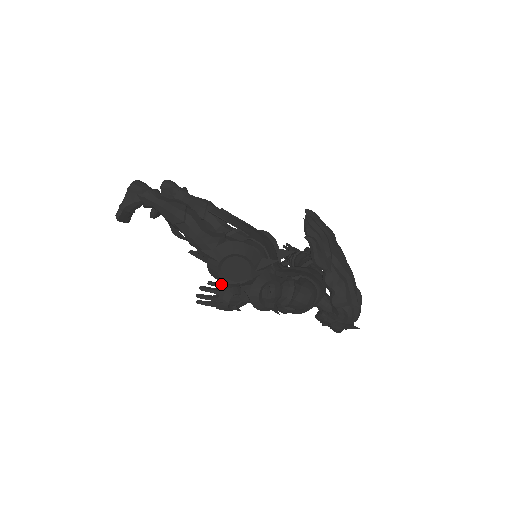
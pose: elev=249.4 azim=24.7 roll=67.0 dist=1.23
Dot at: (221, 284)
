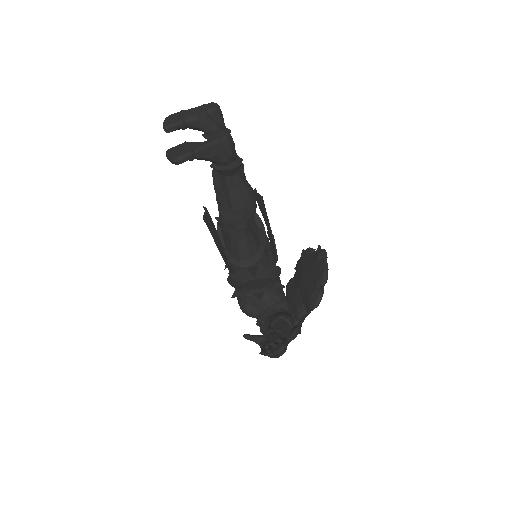
Dot at: occluded
